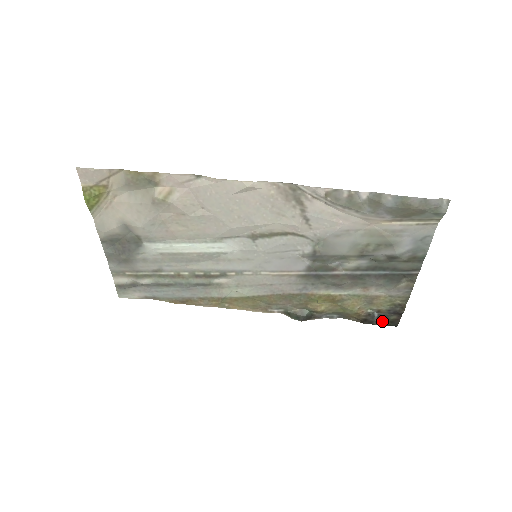
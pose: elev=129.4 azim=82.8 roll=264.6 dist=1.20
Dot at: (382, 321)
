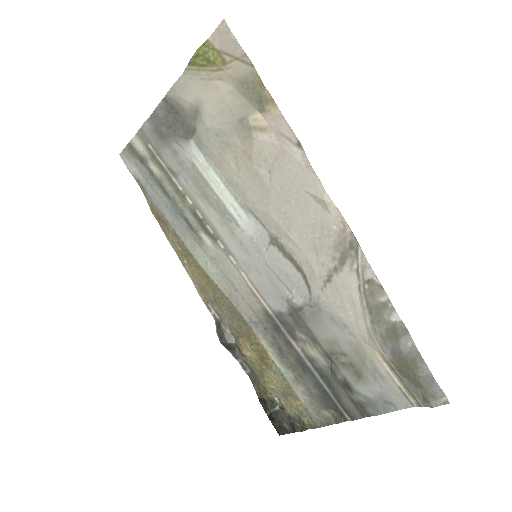
Dot at: (275, 418)
